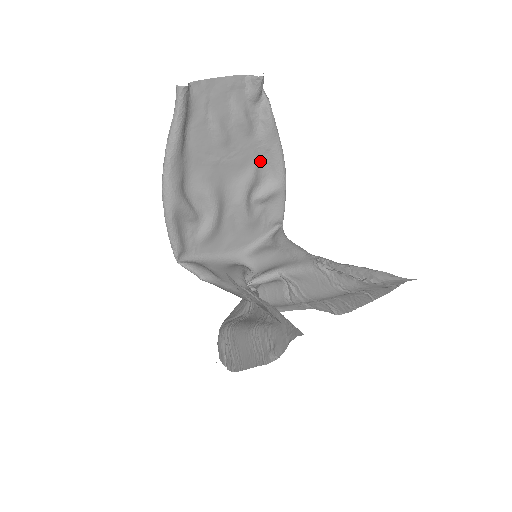
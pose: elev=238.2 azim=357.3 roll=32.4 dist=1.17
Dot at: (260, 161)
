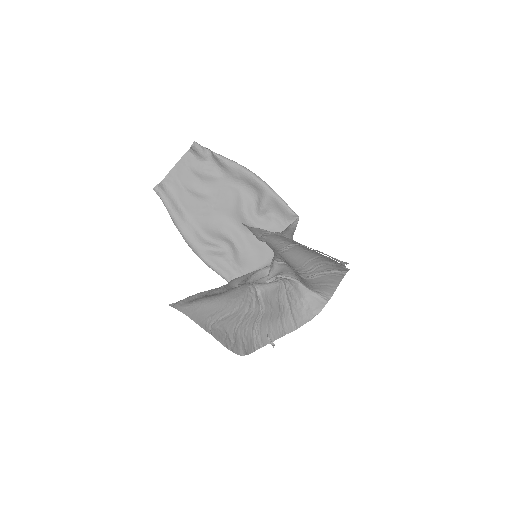
Dot at: (241, 188)
